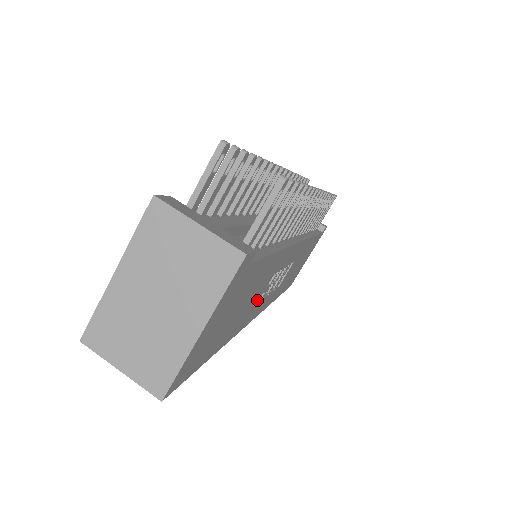
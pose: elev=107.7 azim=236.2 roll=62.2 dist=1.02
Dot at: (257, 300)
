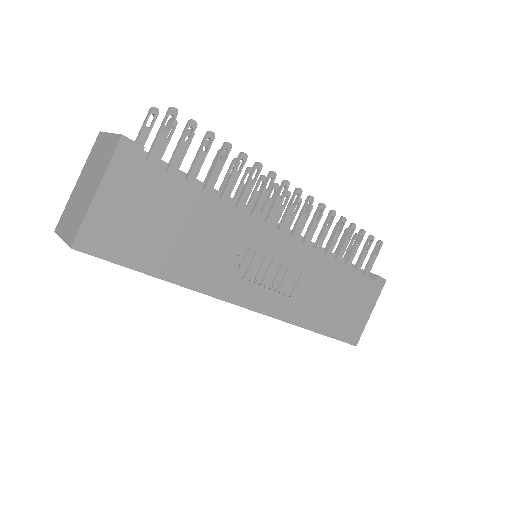
Dot at: (225, 263)
